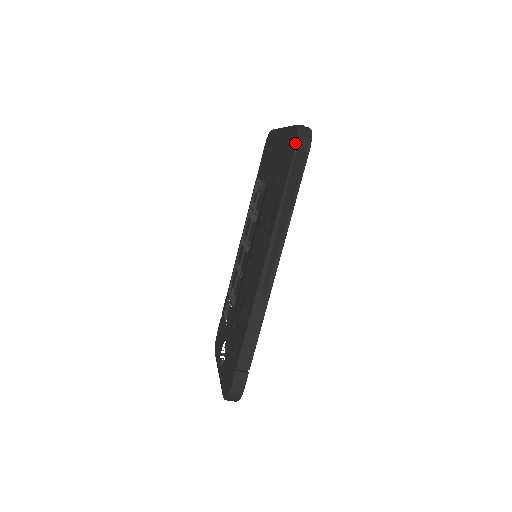
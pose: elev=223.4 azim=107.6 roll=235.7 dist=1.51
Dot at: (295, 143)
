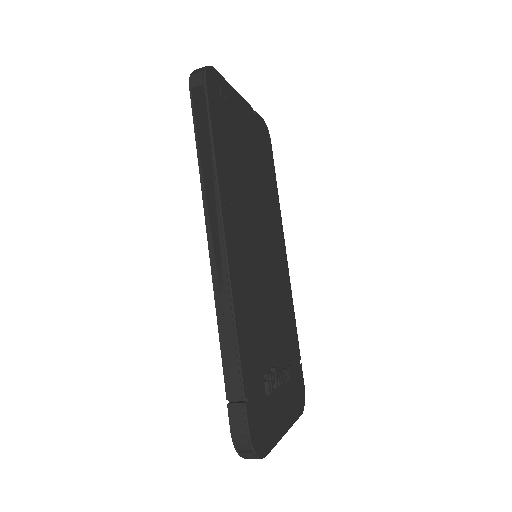
Dot at: (191, 87)
